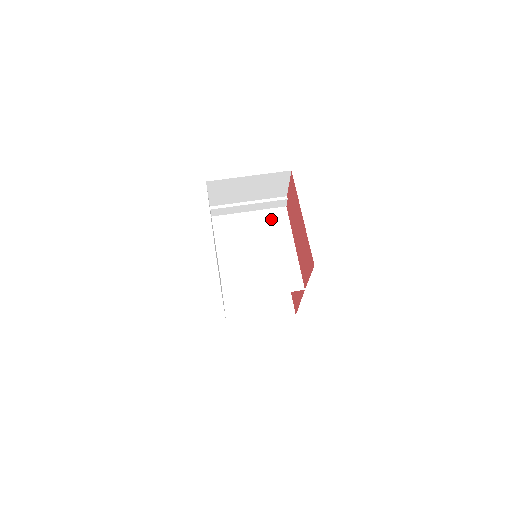
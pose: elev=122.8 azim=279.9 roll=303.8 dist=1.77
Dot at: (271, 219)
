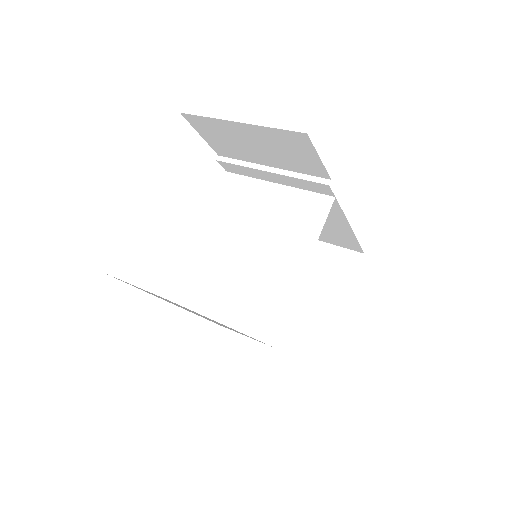
Dot at: (299, 209)
